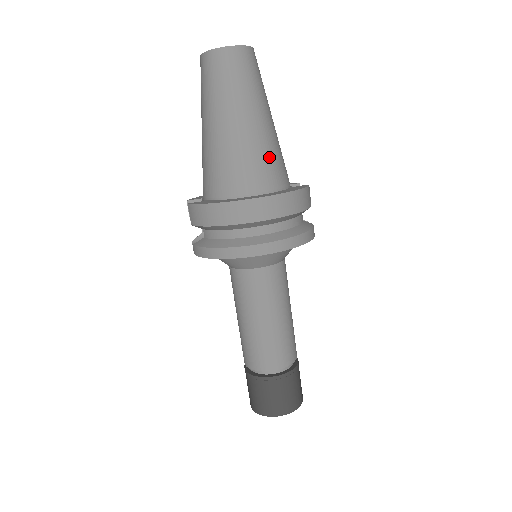
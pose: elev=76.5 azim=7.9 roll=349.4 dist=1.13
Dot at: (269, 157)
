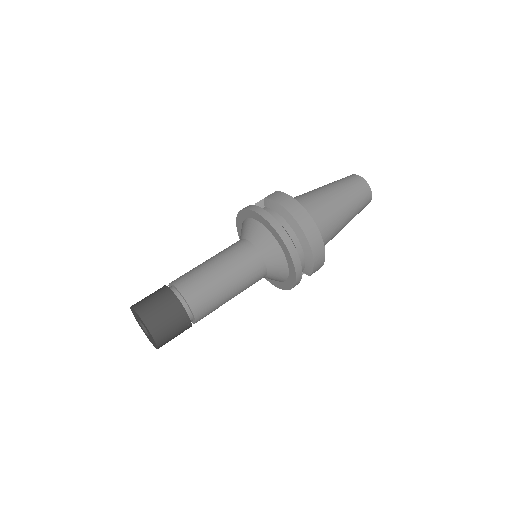
Dot at: (330, 229)
